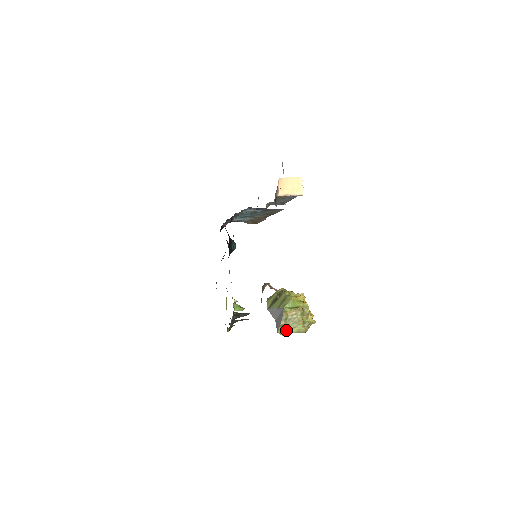
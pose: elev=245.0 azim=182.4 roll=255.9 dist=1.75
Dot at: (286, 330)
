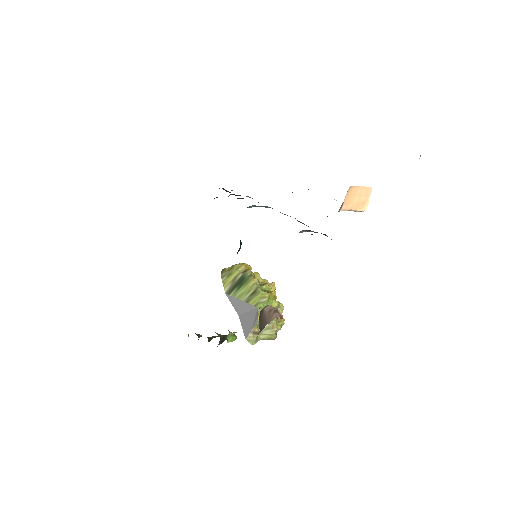
Dot at: (257, 337)
